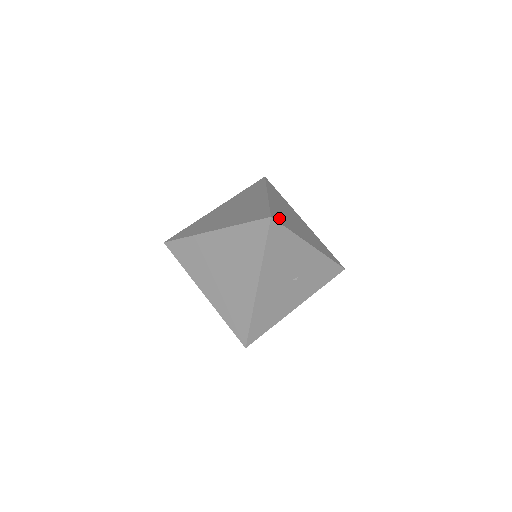
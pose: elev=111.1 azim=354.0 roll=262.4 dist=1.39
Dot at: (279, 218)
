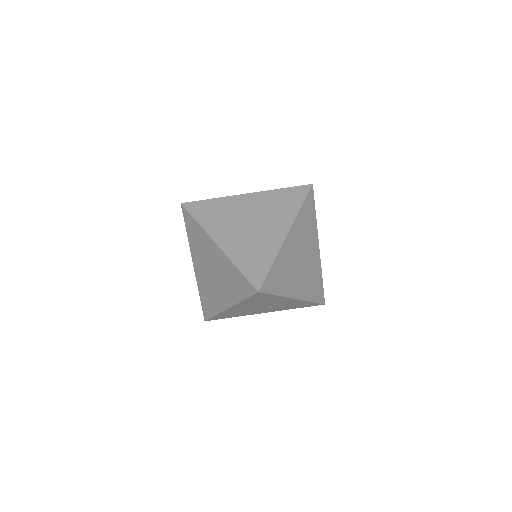
Dot at: (273, 282)
